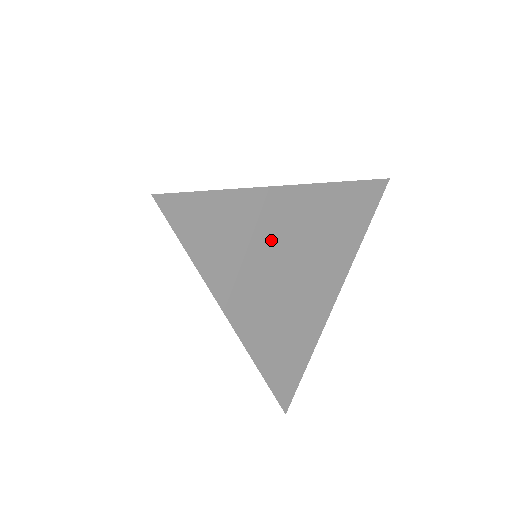
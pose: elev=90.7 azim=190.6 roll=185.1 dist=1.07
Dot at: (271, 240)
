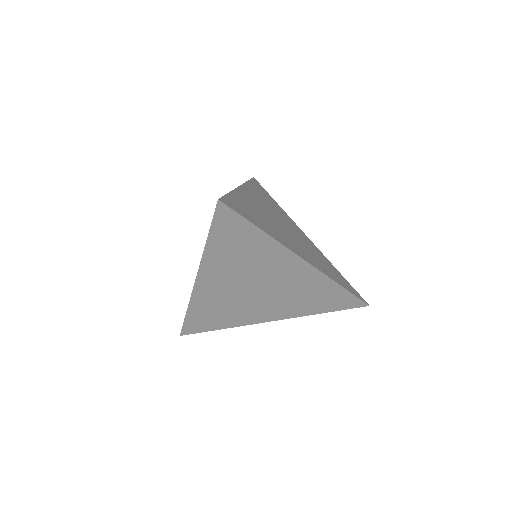
Dot at: (265, 214)
